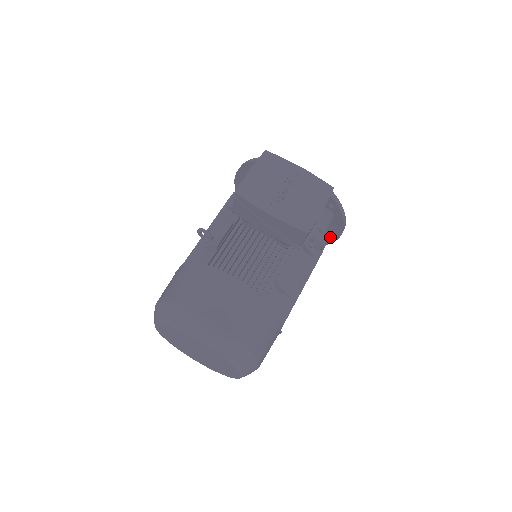
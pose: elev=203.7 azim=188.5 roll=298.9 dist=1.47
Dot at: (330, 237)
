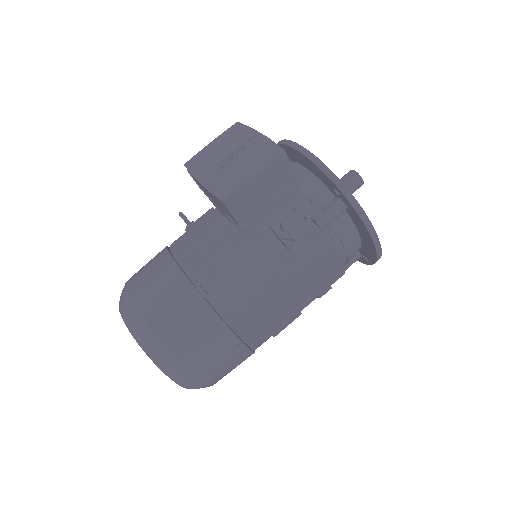
Dot at: (369, 246)
